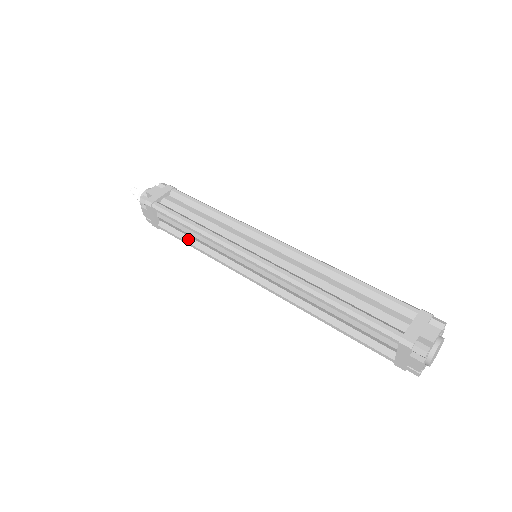
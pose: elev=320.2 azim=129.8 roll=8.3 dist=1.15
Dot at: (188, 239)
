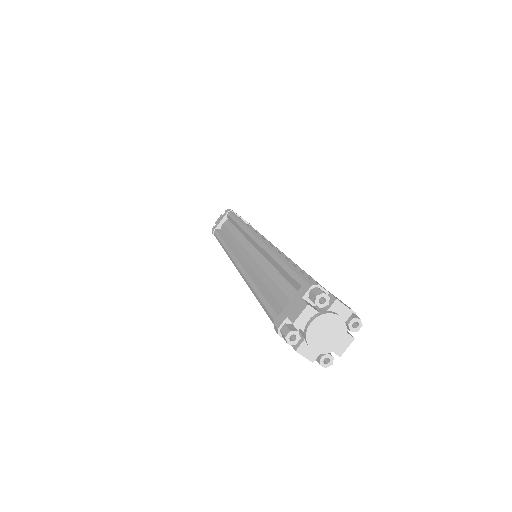
Dot at: (224, 236)
